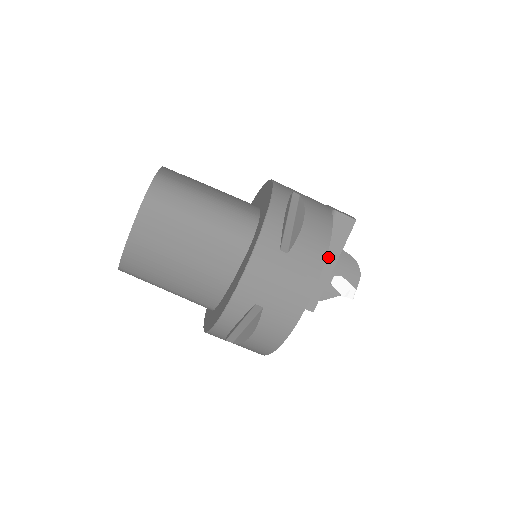
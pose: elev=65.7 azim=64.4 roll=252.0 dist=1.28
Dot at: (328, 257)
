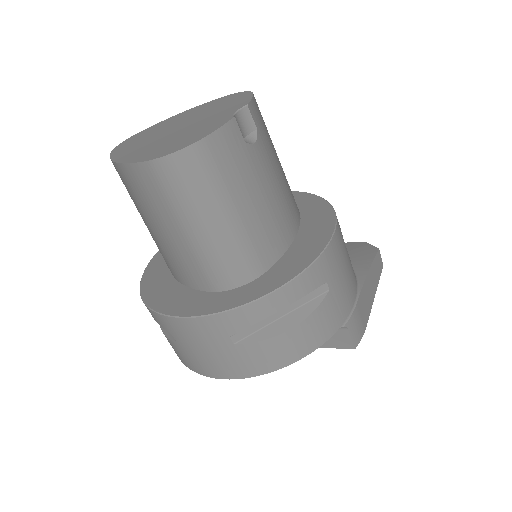
Dot at: occluded
